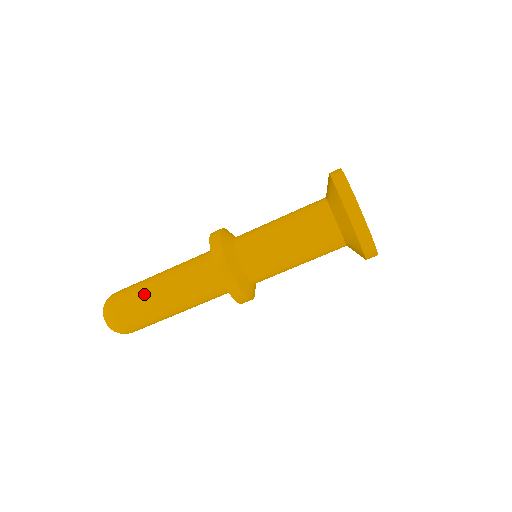
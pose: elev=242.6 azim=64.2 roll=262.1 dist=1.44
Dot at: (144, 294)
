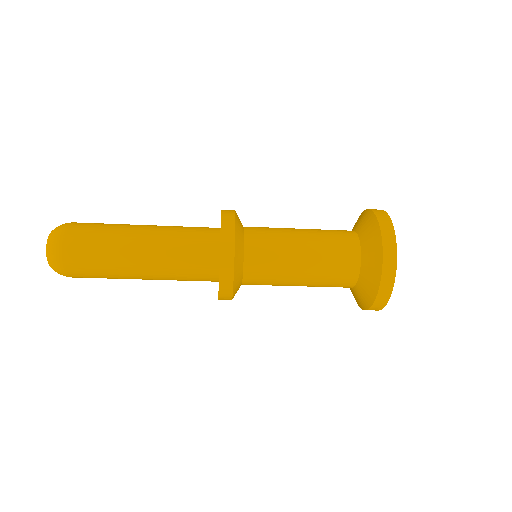
Dot at: (117, 278)
